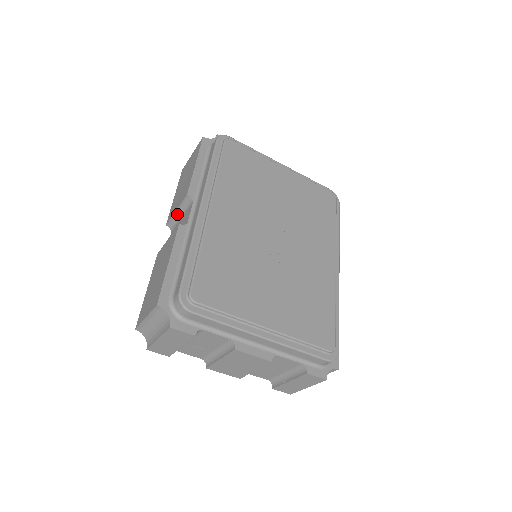
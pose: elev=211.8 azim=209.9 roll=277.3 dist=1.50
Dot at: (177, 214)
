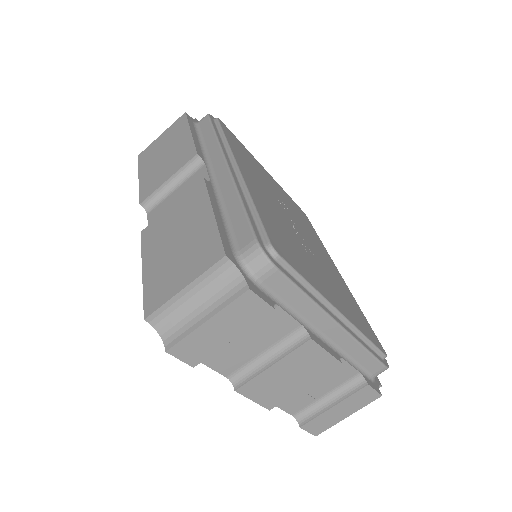
Dot at: (167, 185)
